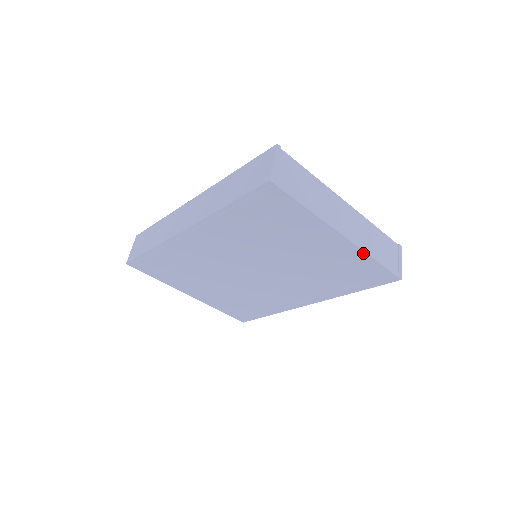
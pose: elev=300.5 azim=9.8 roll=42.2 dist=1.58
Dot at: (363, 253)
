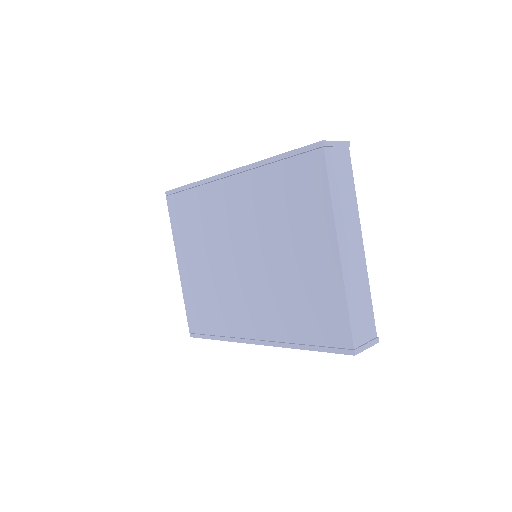
Dot at: (342, 287)
